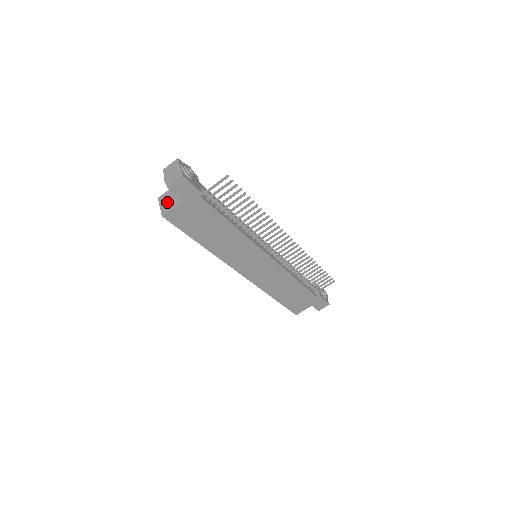
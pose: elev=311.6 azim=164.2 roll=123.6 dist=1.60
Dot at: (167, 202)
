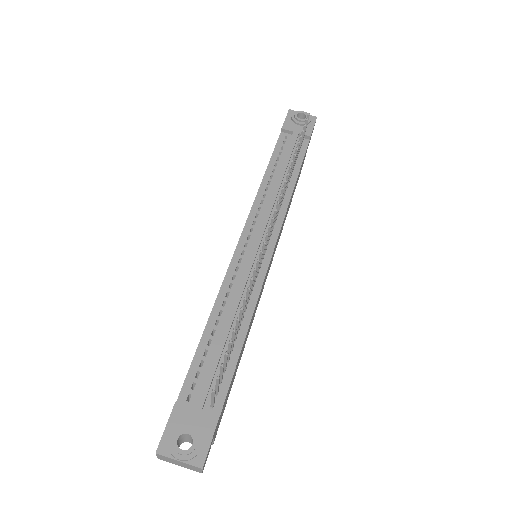
Dot at: occluded
